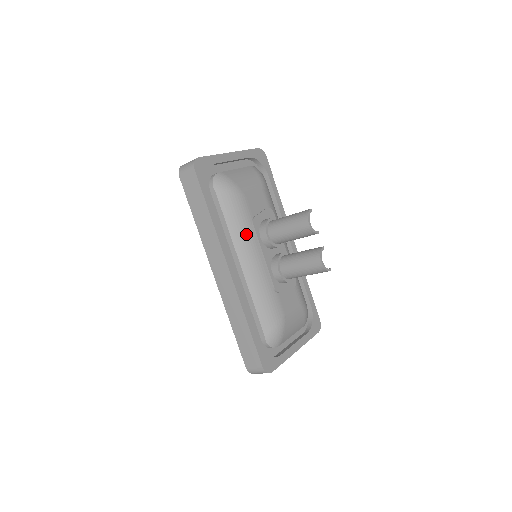
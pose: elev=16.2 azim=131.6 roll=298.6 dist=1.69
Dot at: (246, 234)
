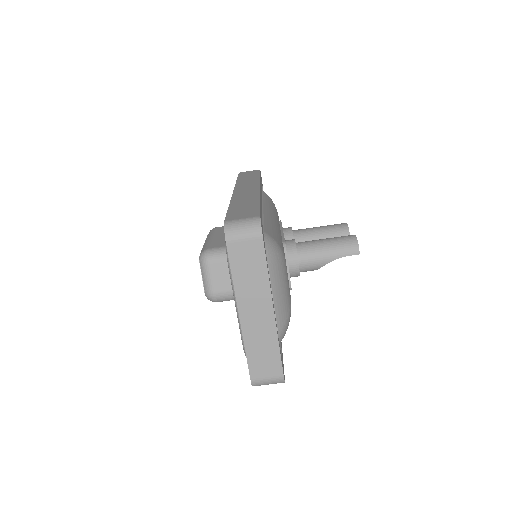
Dot at: (275, 213)
